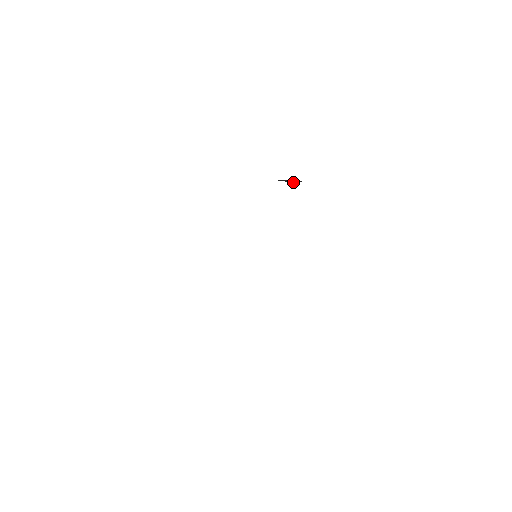
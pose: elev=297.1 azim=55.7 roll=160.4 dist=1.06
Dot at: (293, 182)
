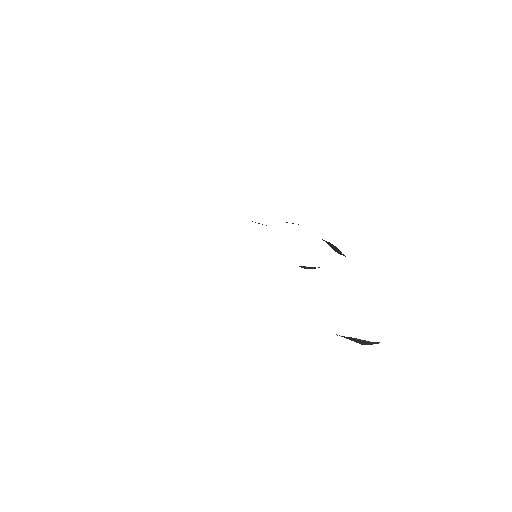
Dot at: (337, 252)
